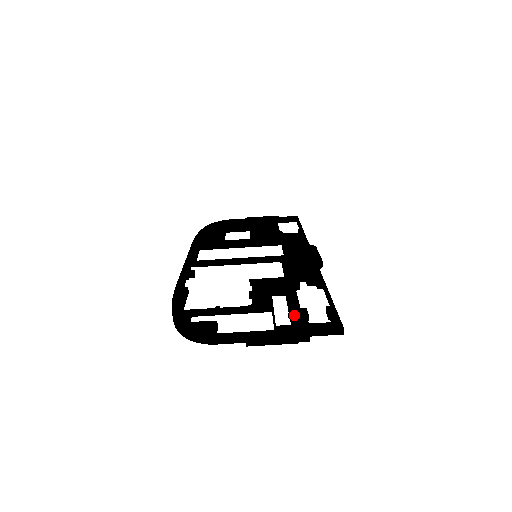
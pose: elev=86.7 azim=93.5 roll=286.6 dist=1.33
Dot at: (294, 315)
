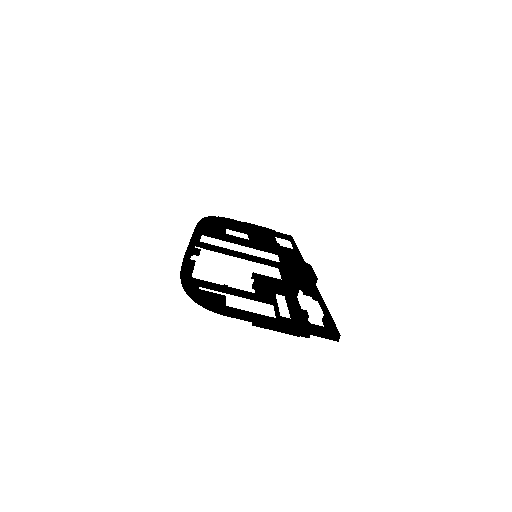
Dot at: (296, 313)
